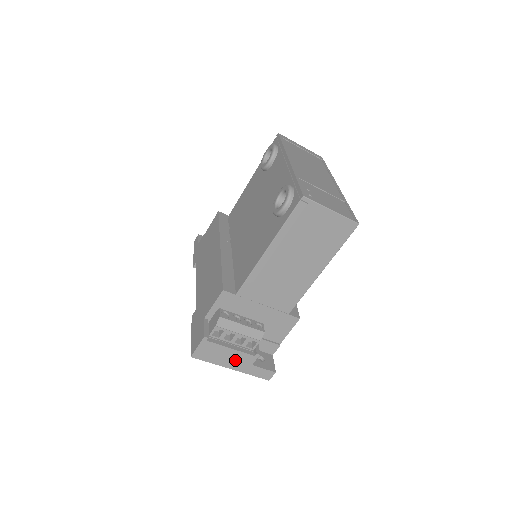
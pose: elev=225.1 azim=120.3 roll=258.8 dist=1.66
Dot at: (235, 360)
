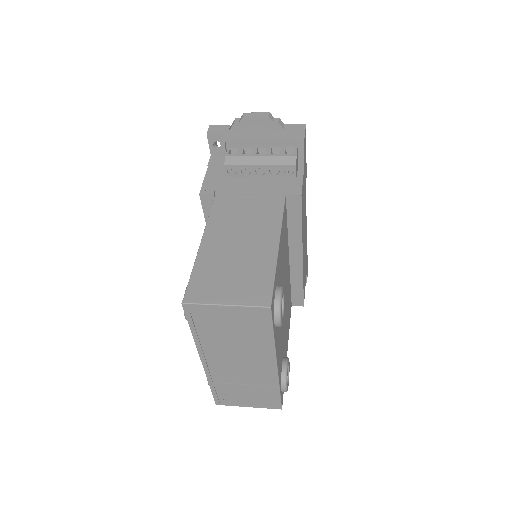
Dot at: occluded
